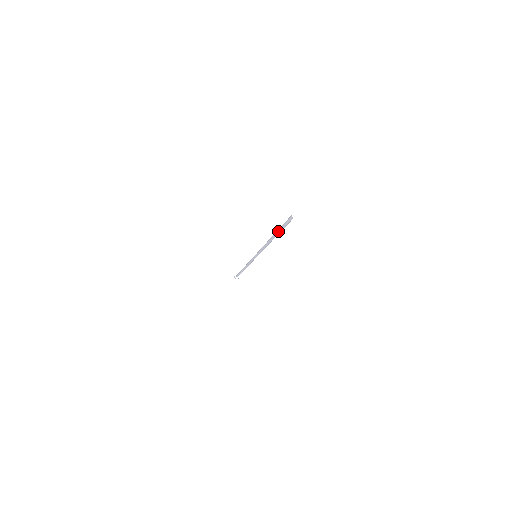
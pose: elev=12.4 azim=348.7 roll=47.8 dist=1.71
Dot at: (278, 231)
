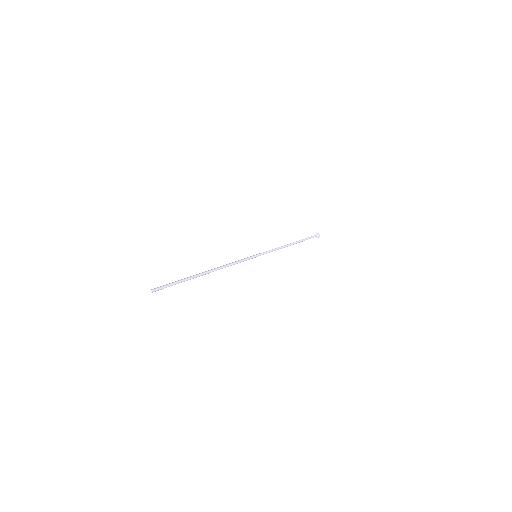
Dot at: (186, 278)
